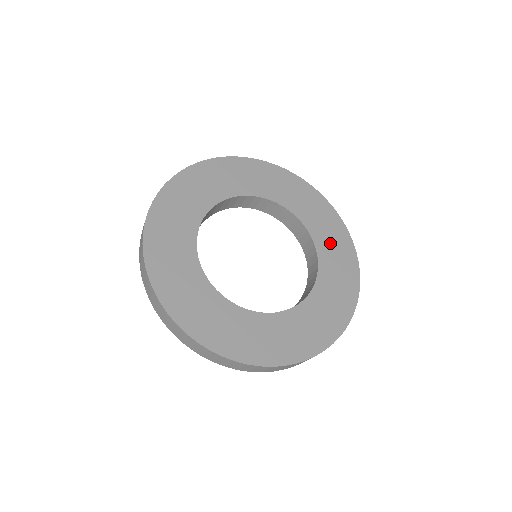
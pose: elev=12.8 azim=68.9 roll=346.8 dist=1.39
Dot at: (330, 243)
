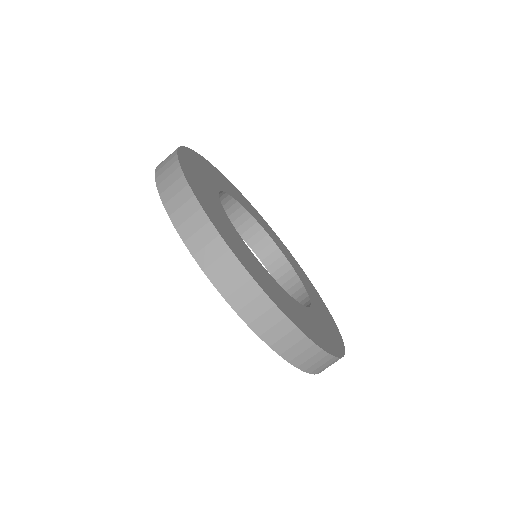
Dot at: (318, 303)
